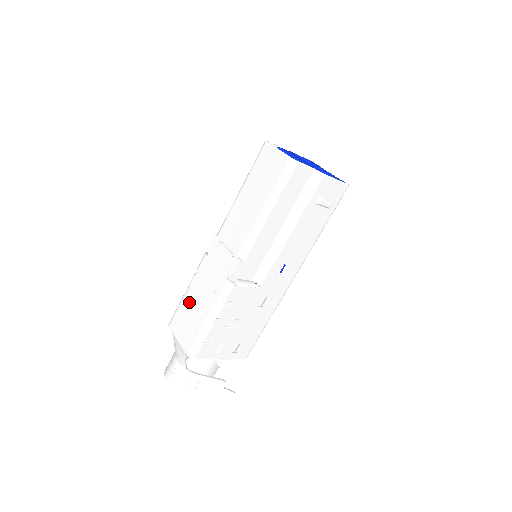
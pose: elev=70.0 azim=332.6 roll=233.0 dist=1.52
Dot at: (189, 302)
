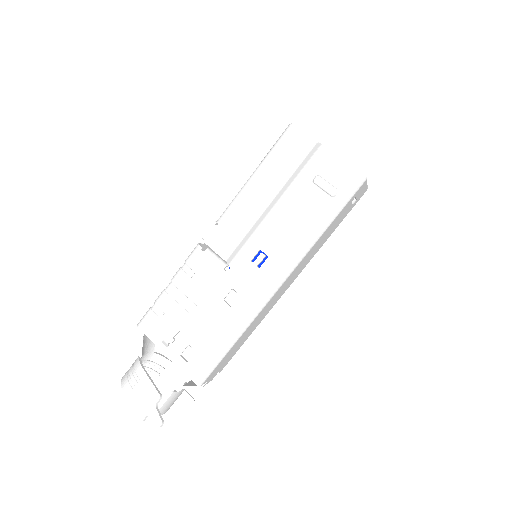
Dot at: occluded
